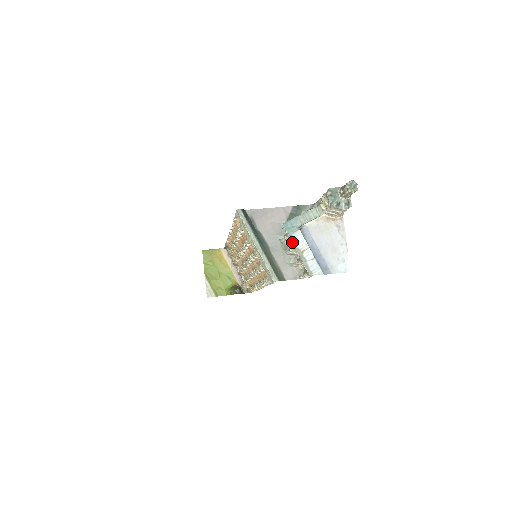
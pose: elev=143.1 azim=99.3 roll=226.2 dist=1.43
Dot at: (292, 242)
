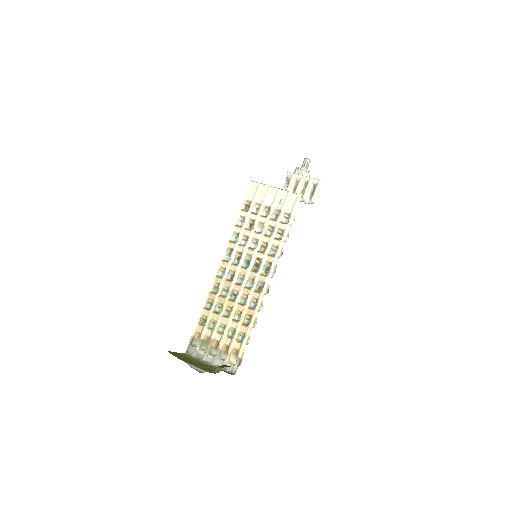
Dot at: (298, 174)
